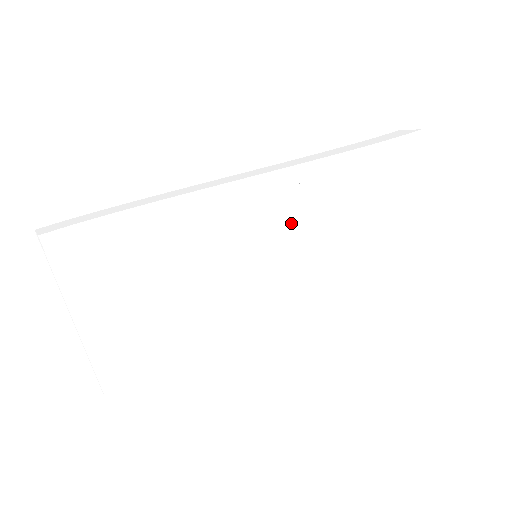
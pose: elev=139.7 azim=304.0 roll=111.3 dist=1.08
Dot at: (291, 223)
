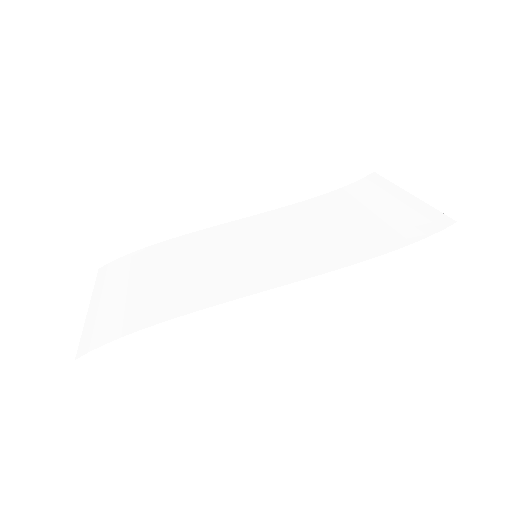
Dot at: occluded
